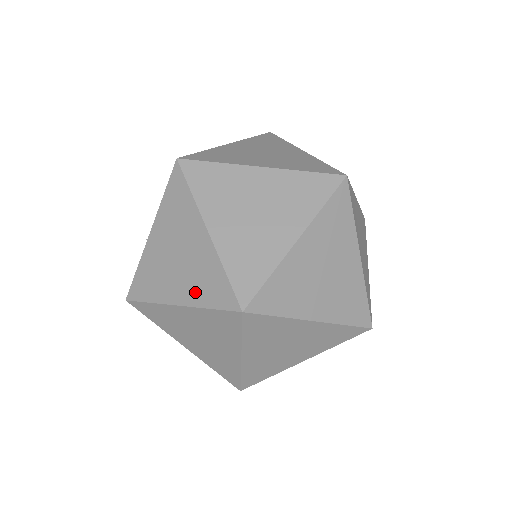
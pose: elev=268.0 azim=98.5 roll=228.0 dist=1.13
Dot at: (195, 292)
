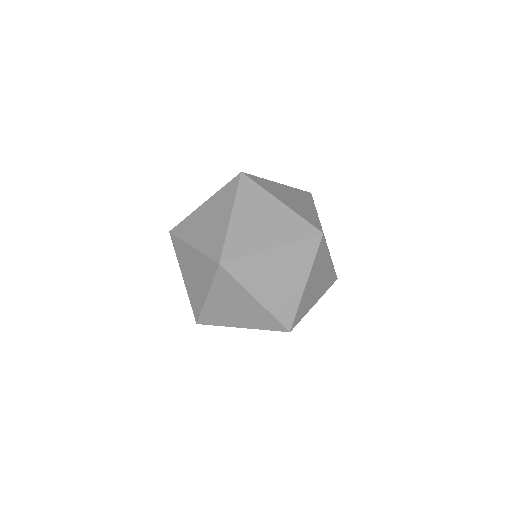
Dot at: (190, 291)
